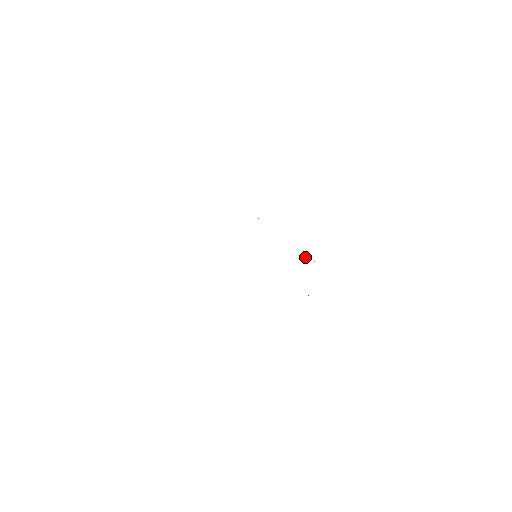
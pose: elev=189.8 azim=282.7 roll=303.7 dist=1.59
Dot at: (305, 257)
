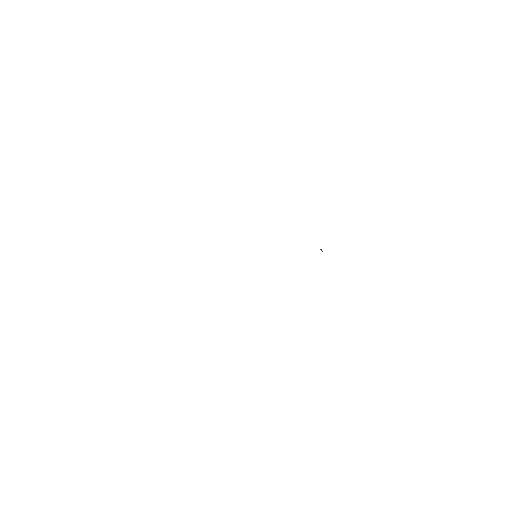
Dot at: occluded
